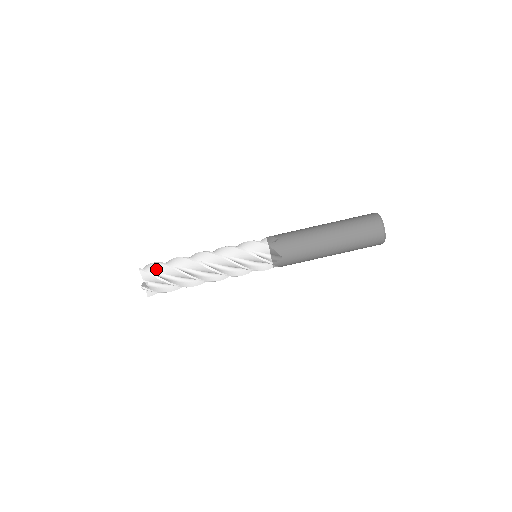
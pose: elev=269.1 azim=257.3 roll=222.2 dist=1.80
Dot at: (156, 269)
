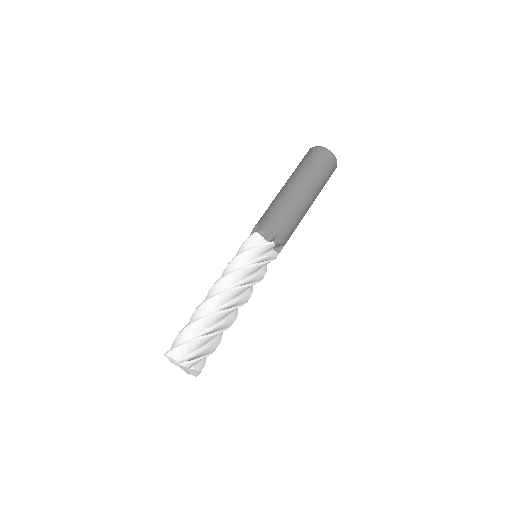
Dot at: (180, 341)
